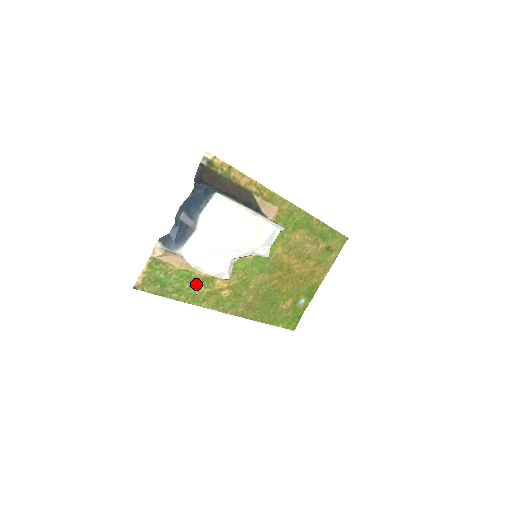
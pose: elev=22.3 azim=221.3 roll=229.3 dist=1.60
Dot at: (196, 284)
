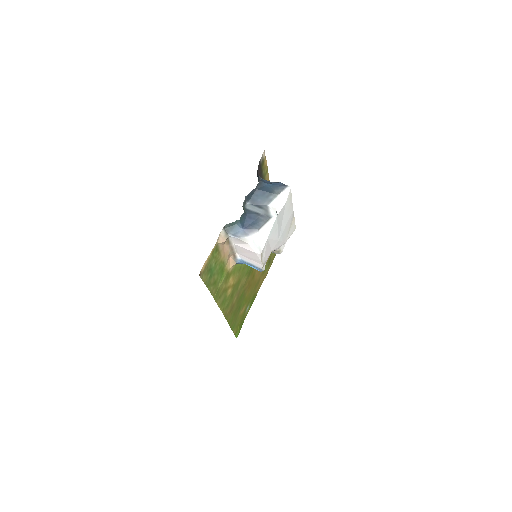
Dot at: (222, 278)
